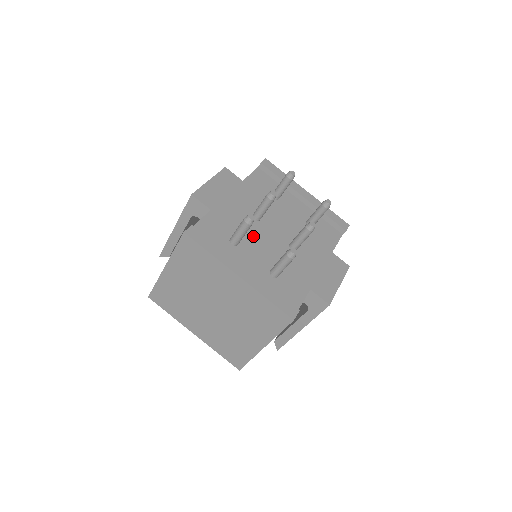
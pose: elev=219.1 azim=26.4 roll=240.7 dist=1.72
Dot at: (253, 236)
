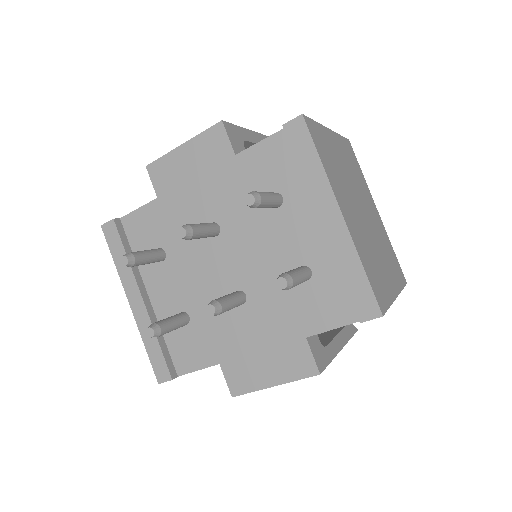
Dot at: (190, 257)
